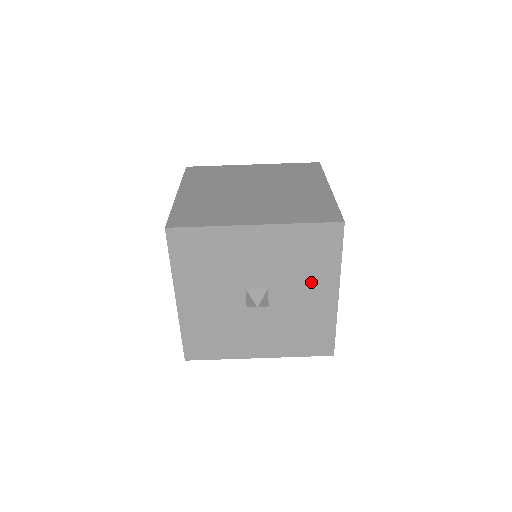
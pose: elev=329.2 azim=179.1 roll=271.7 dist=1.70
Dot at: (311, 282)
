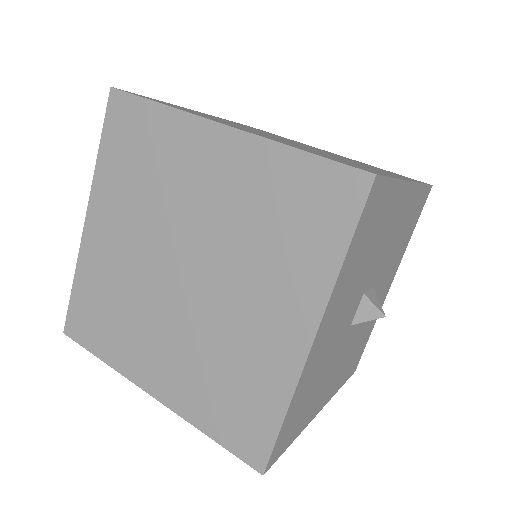
Dot at: (391, 270)
